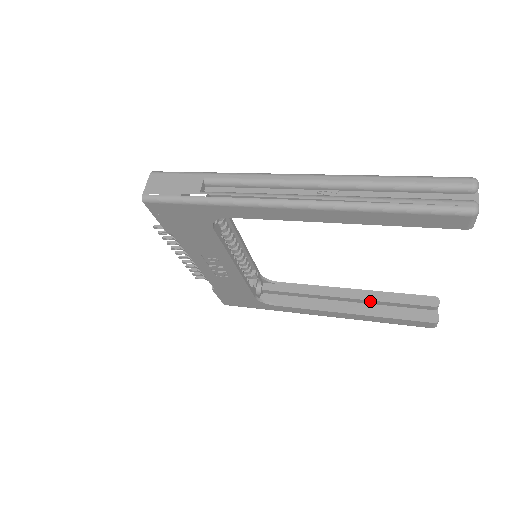
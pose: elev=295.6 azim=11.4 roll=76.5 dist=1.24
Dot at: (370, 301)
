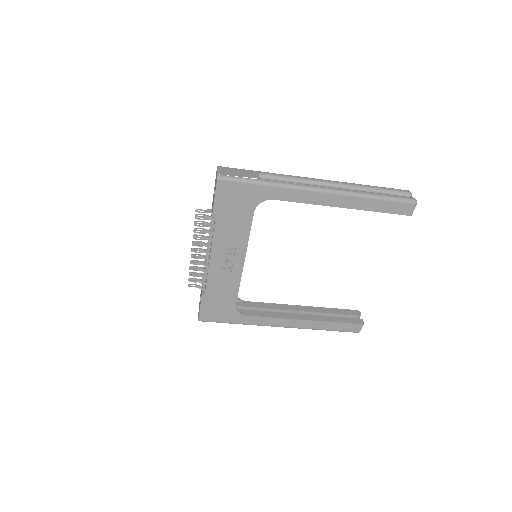
Dot at: (316, 313)
